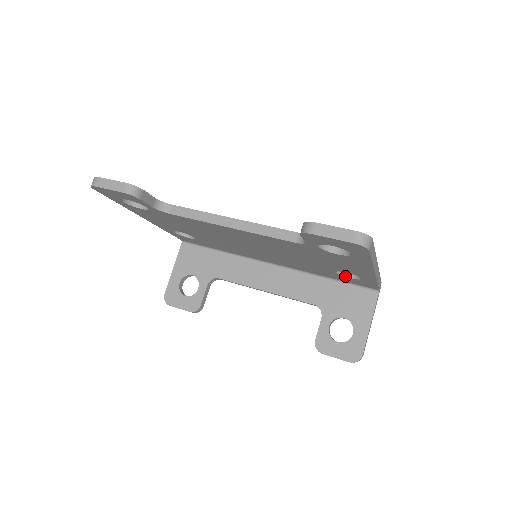
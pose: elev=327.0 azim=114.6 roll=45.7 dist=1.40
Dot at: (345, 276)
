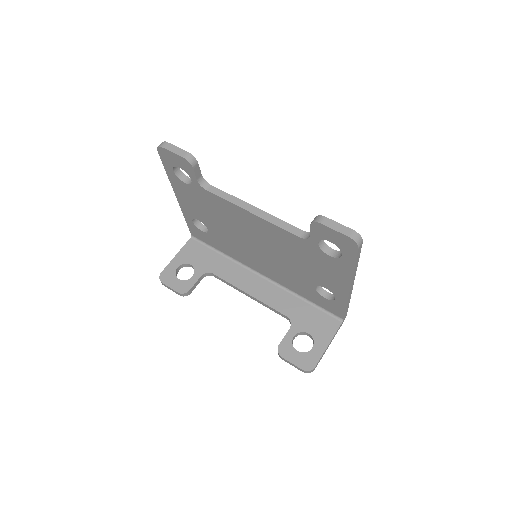
Dot at: (321, 295)
